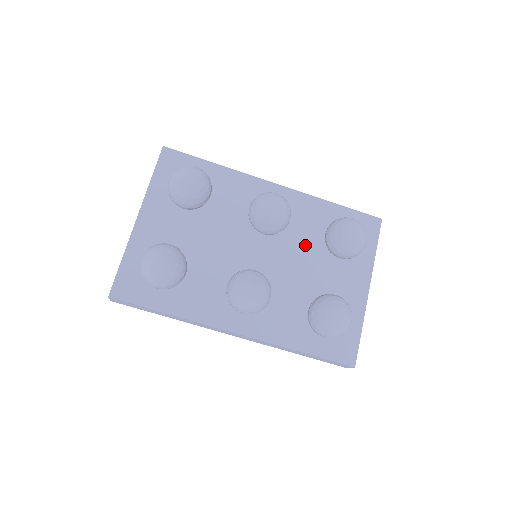
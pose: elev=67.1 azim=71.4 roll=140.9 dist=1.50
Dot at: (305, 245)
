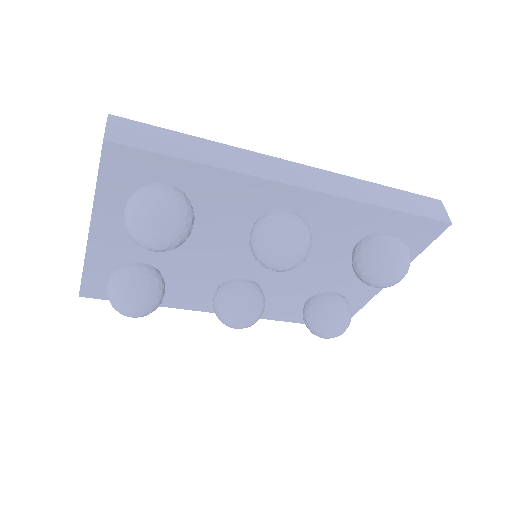
Dot at: (324, 252)
